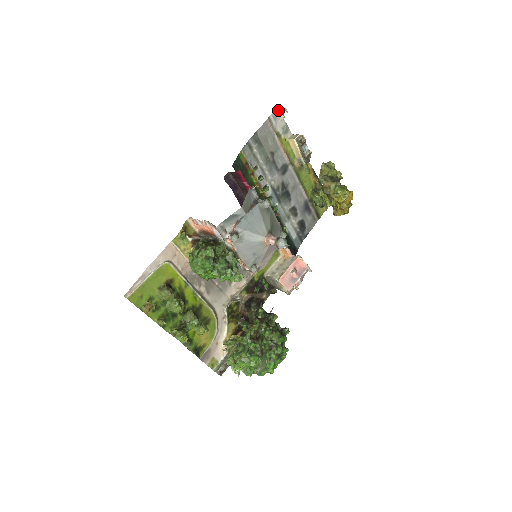
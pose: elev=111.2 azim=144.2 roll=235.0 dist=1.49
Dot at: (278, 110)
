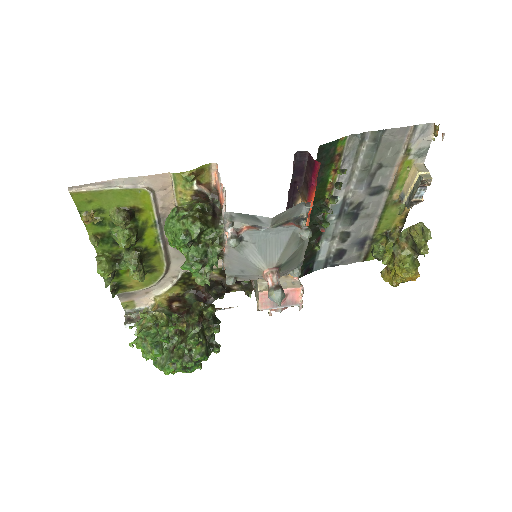
Dot at: (436, 126)
